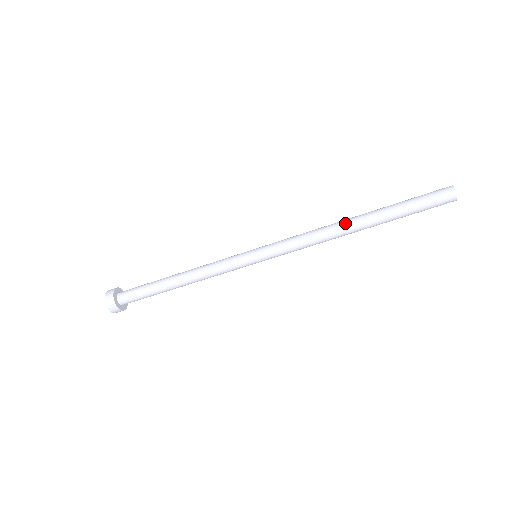
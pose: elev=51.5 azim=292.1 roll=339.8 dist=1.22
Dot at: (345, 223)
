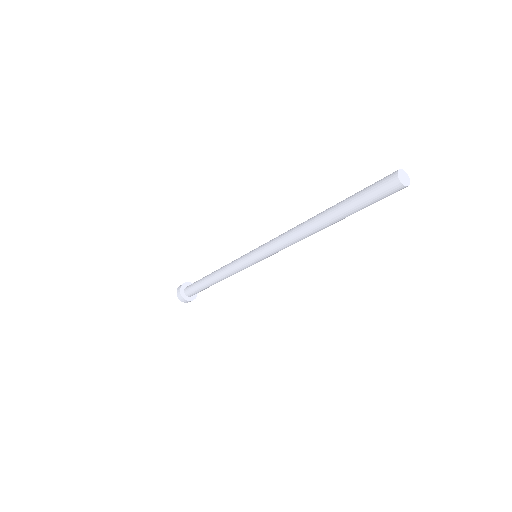
Dot at: (309, 228)
